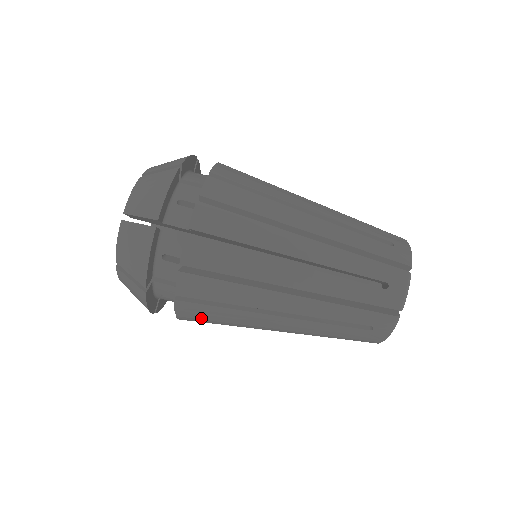
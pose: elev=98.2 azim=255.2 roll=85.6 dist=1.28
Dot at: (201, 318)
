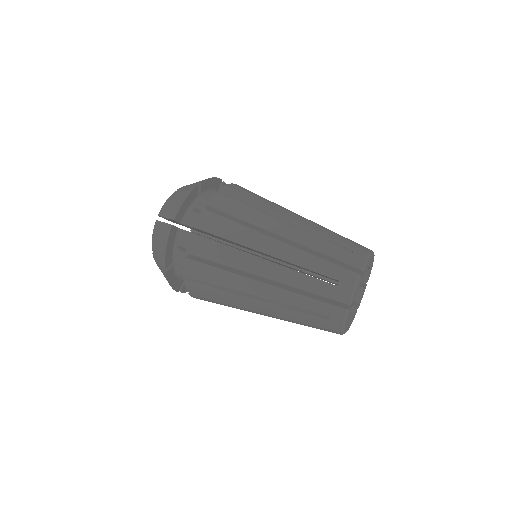
Dot at: (206, 297)
